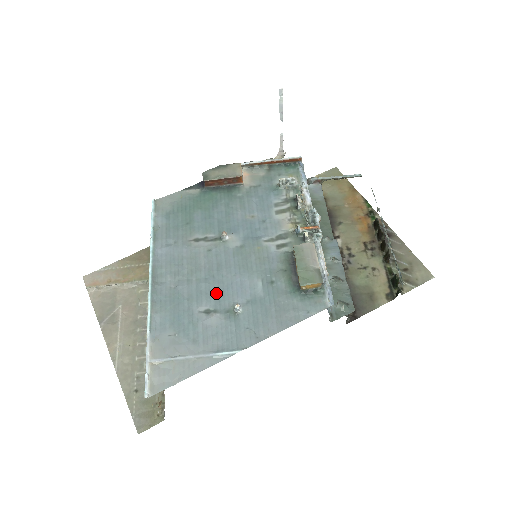
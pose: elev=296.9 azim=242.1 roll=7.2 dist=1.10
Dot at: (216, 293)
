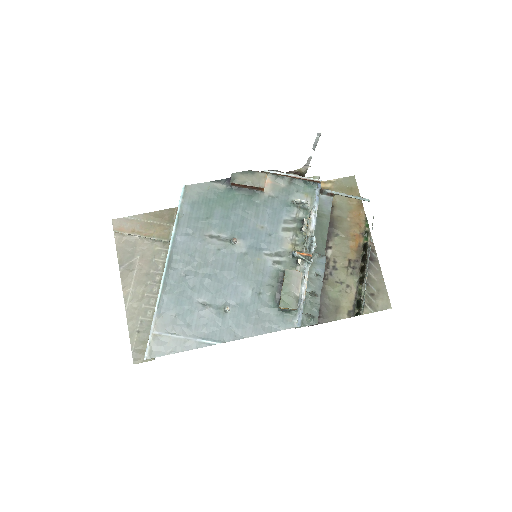
Dot at: (214, 290)
